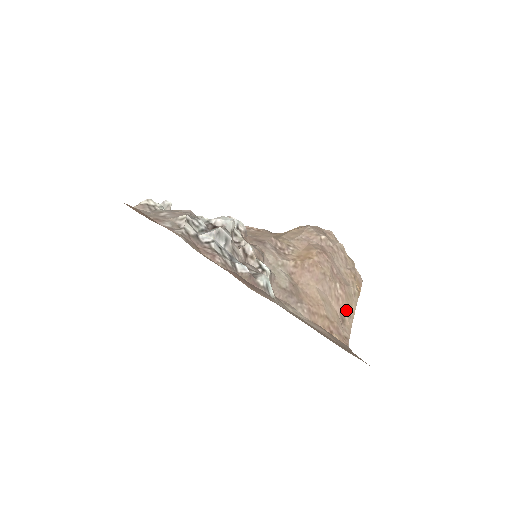
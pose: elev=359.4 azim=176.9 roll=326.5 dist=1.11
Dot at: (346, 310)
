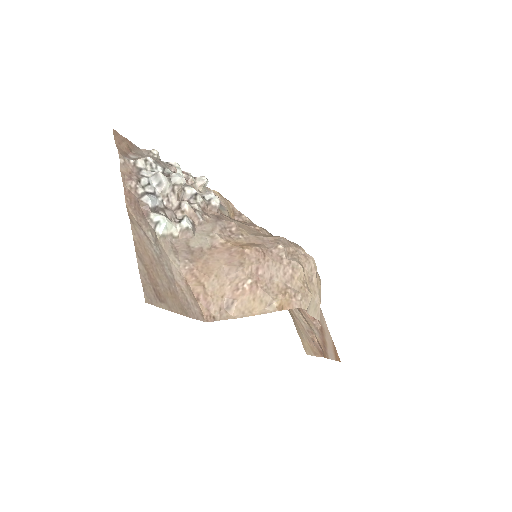
Dot at: (239, 303)
